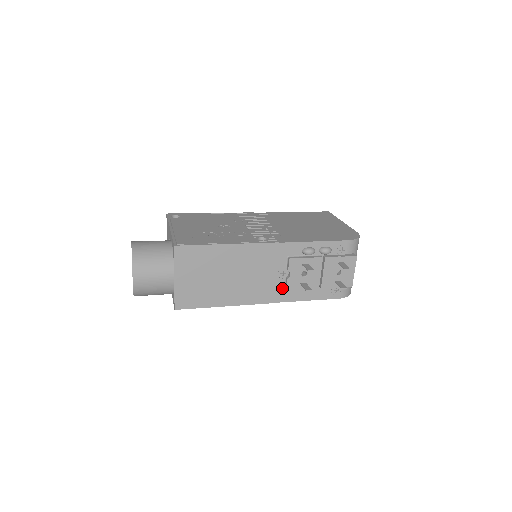
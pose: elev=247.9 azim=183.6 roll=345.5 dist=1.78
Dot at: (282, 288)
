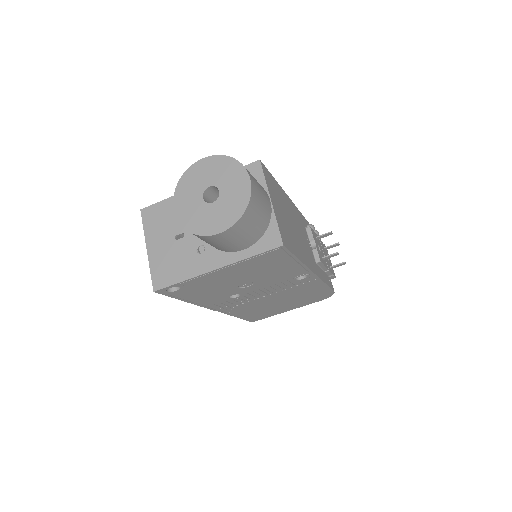
Dot at: (314, 261)
